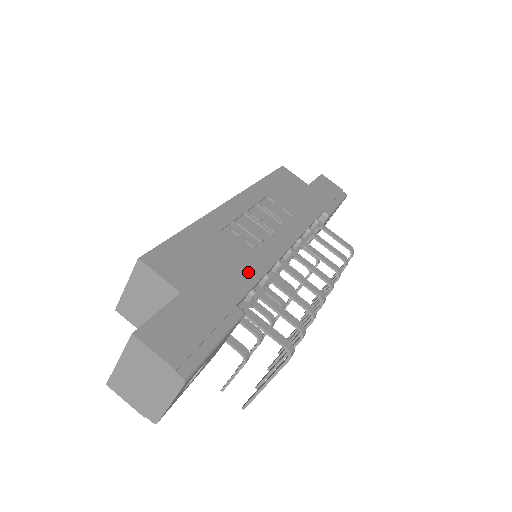
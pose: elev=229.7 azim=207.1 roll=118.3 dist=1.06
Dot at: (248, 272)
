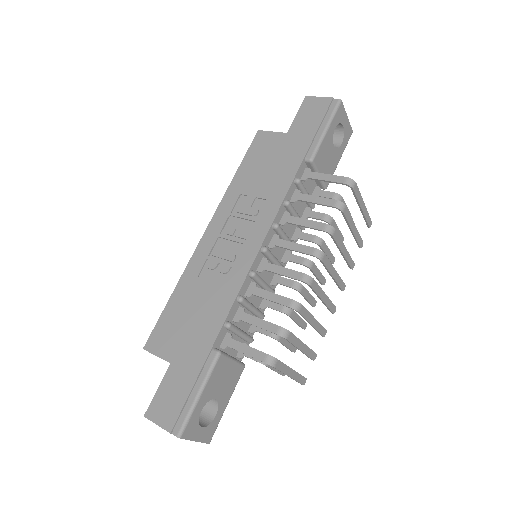
Dot at: (220, 308)
